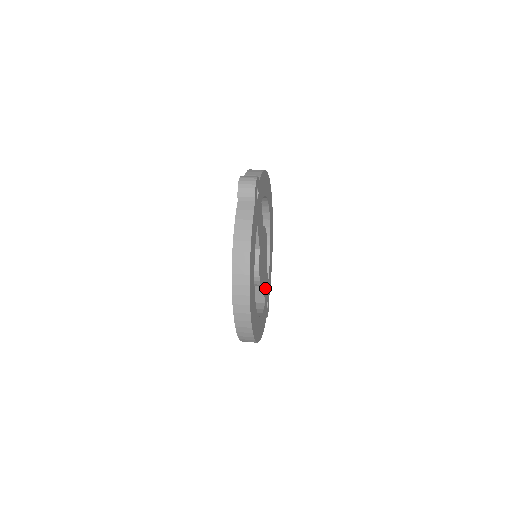
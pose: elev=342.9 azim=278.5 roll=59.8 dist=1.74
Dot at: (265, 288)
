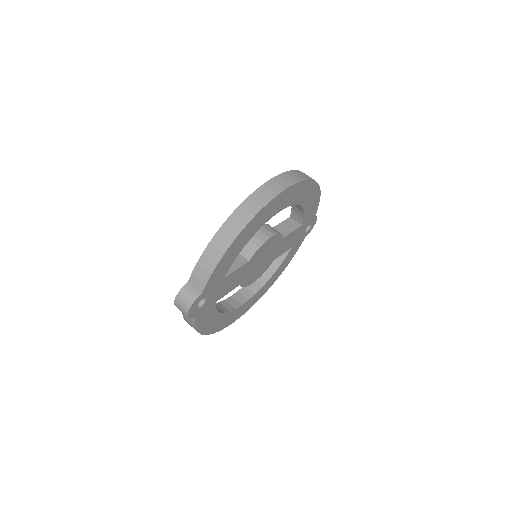
Dot at: (287, 245)
